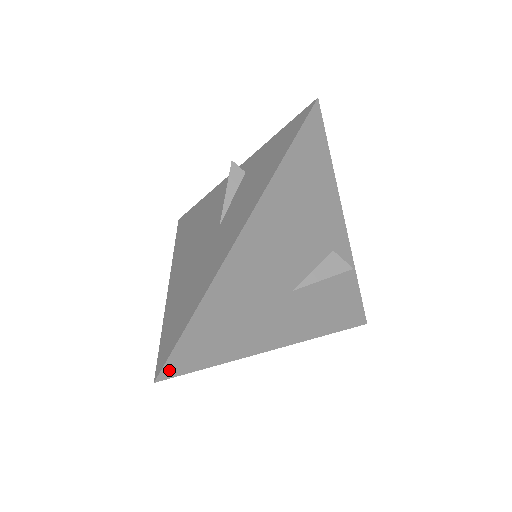
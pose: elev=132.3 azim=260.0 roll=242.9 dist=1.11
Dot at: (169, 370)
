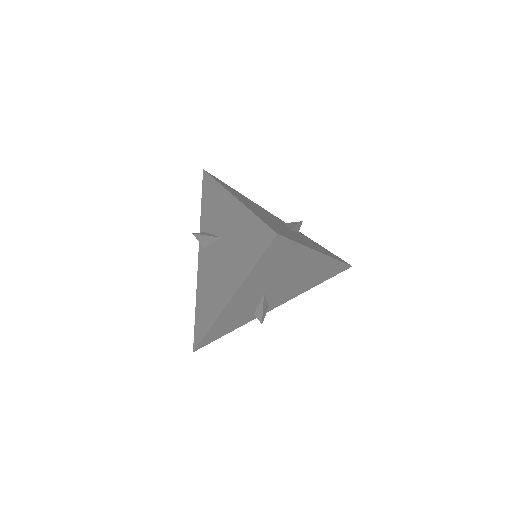
Dot at: (277, 232)
